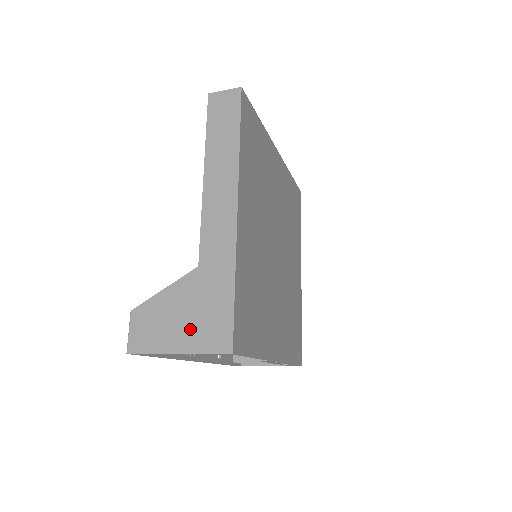
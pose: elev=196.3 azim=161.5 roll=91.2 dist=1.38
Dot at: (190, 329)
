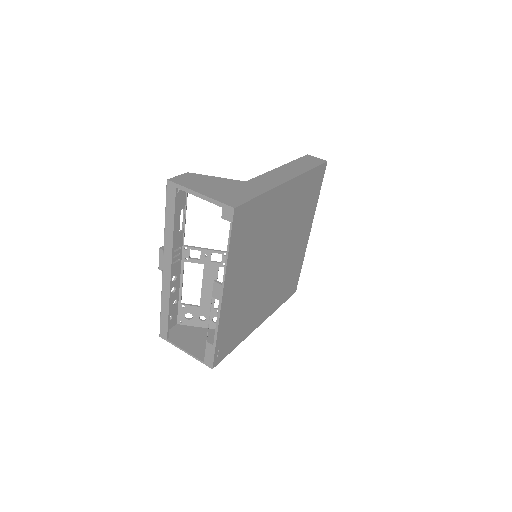
Dot at: (217, 191)
